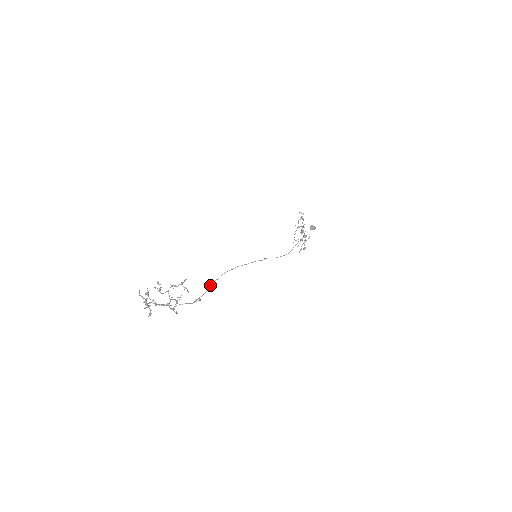
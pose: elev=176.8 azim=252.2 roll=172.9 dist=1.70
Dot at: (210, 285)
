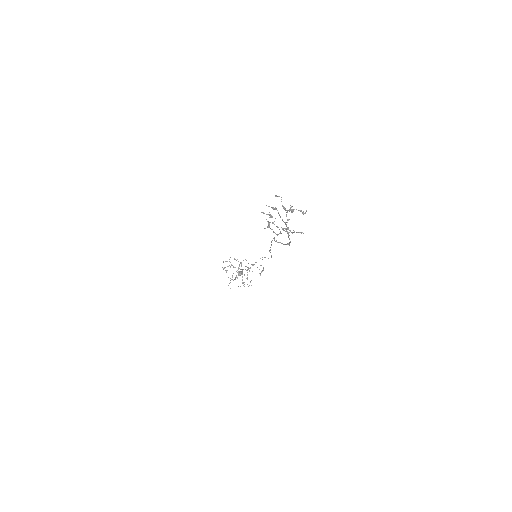
Dot at: (278, 242)
